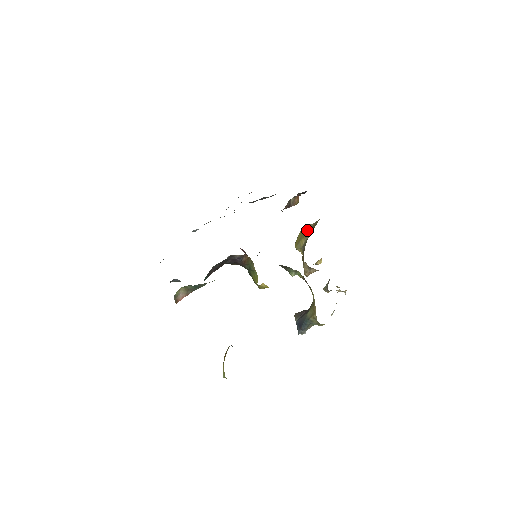
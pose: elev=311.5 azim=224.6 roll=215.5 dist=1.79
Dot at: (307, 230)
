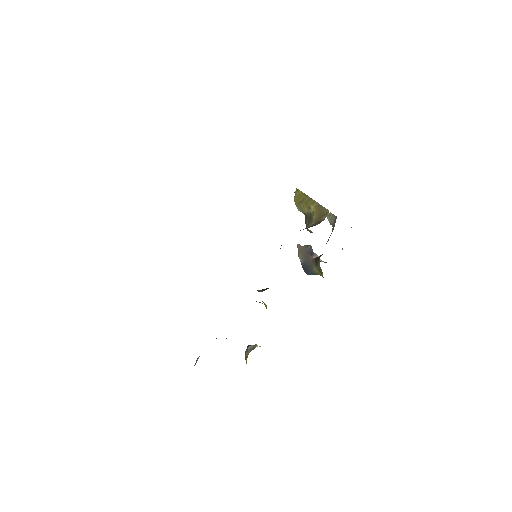
Dot at: (310, 203)
